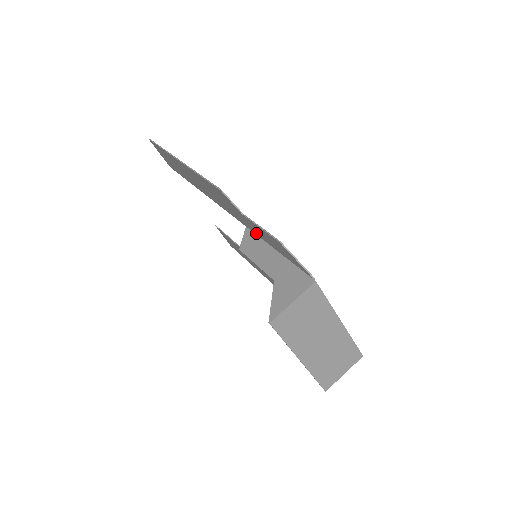
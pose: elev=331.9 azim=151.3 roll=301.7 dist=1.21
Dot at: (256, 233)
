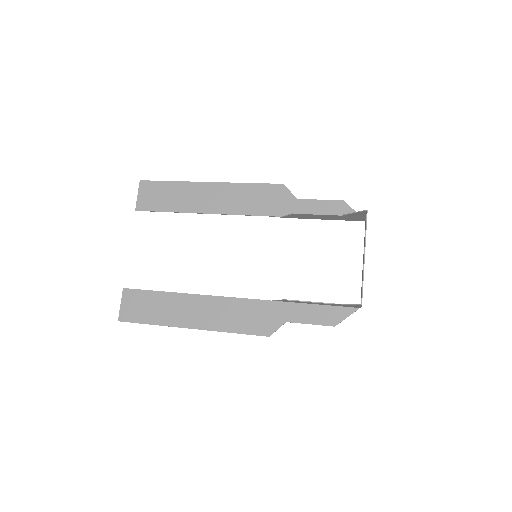
Dot at: occluded
